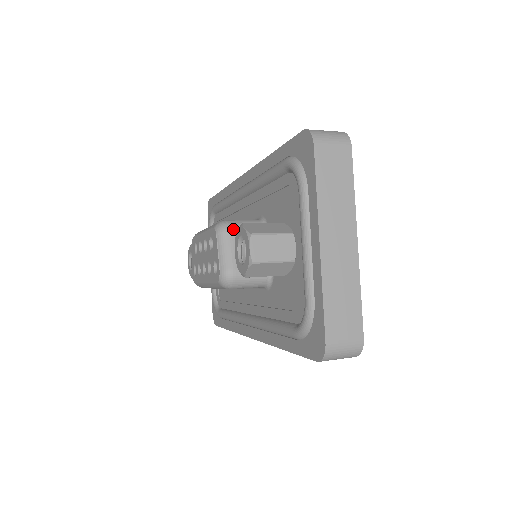
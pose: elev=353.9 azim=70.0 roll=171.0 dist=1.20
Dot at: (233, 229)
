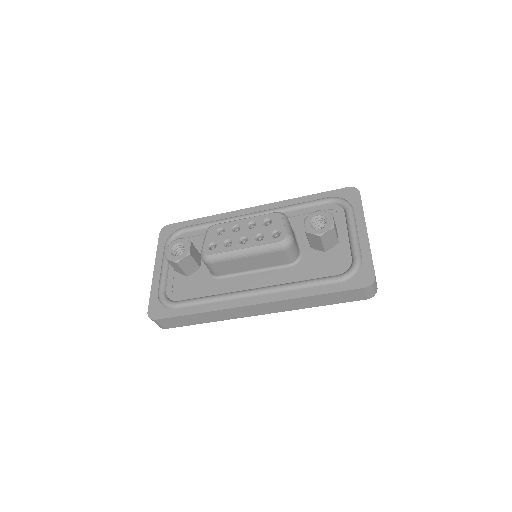
Dot at: occluded
